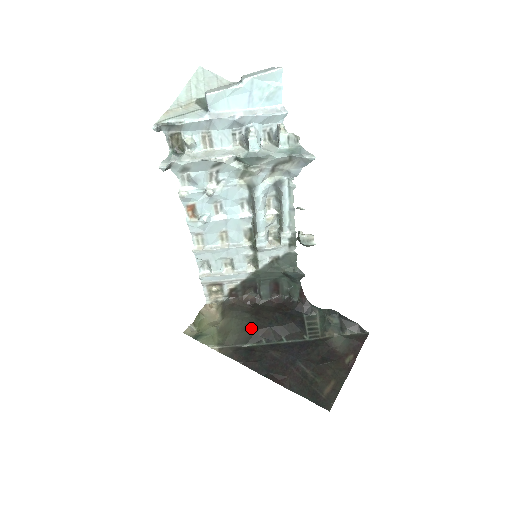
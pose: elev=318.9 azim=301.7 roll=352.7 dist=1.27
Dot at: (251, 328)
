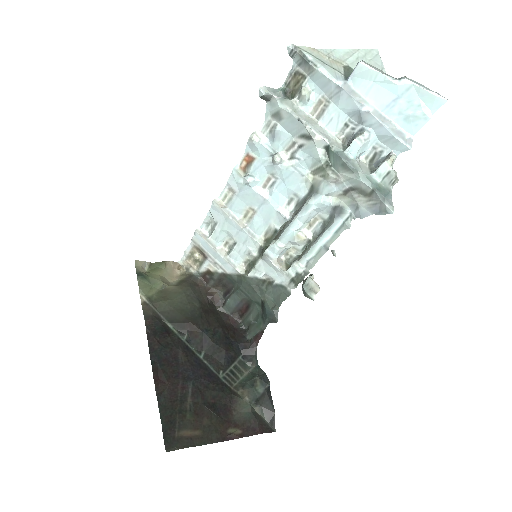
Dot at: (188, 316)
